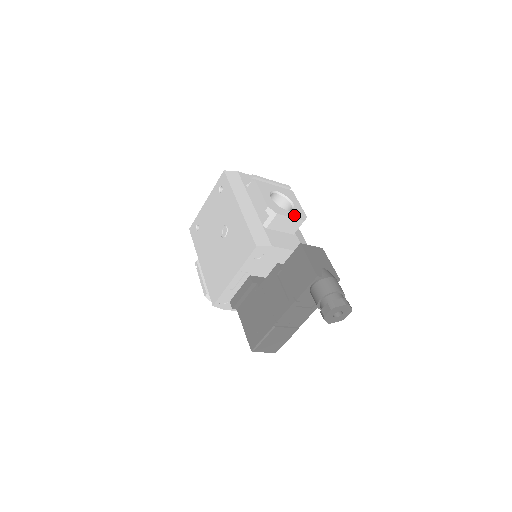
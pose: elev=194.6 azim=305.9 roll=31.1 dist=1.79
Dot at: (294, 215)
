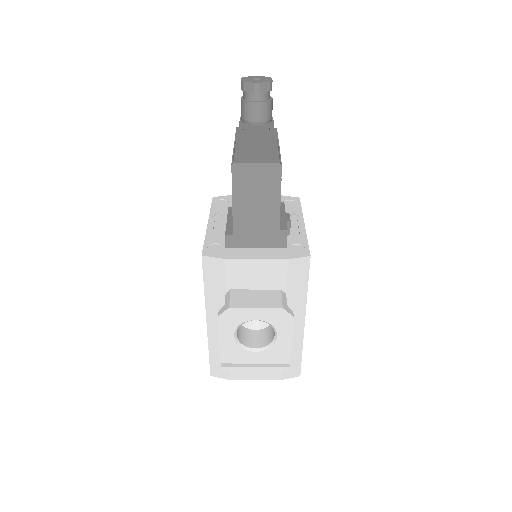
Dot at: occluded
